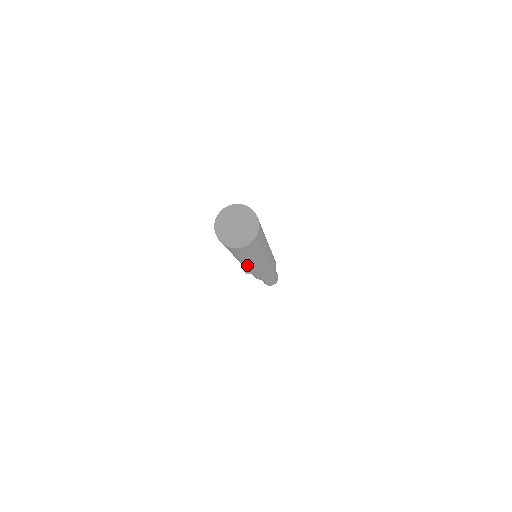
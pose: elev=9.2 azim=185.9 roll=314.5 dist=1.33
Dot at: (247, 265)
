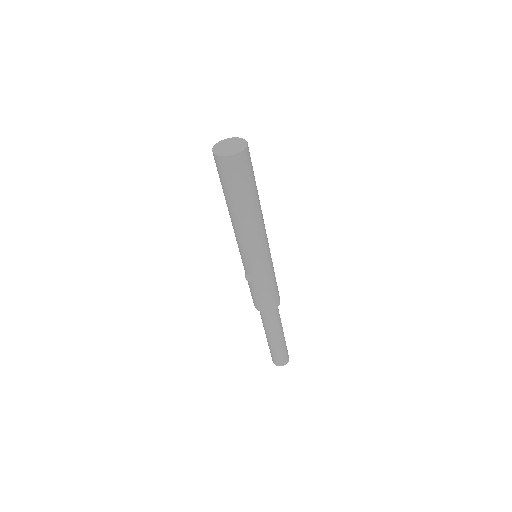
Dot at: (245, 235)
